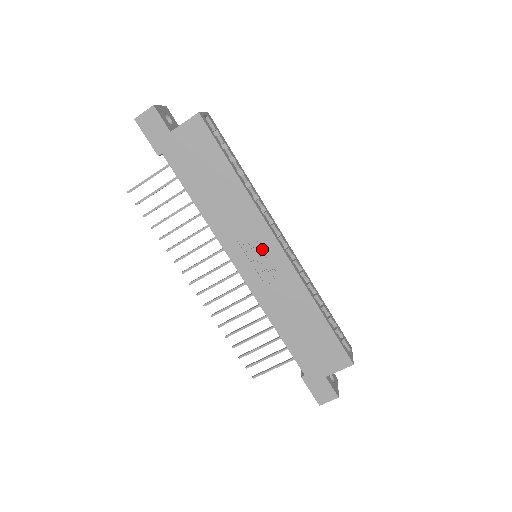
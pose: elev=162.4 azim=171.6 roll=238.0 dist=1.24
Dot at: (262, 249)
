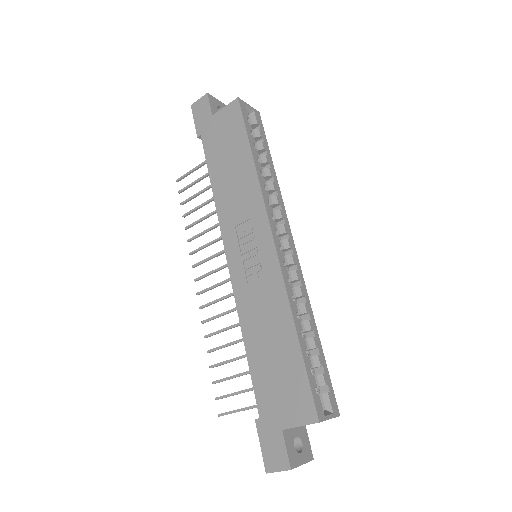
Dot at: (255, 240)
